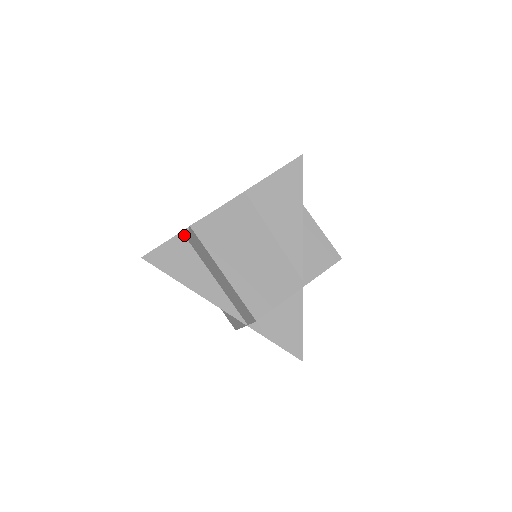
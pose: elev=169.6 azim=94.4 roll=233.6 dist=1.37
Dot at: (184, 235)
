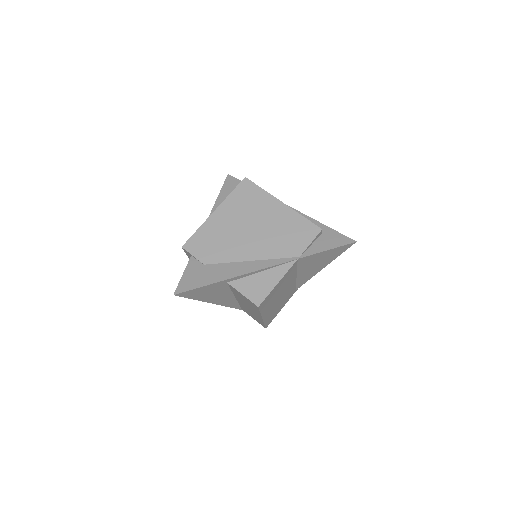
Dot at: (226, 281)
